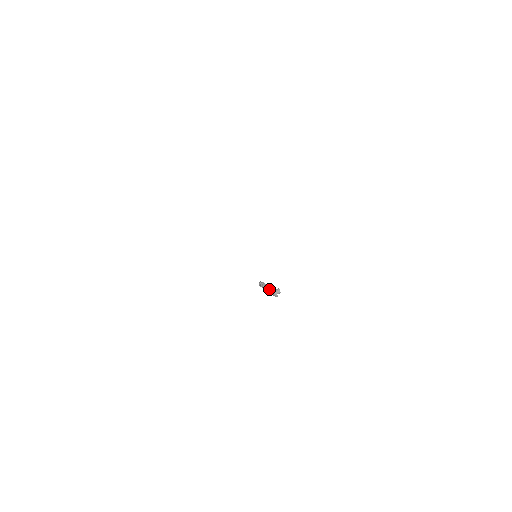
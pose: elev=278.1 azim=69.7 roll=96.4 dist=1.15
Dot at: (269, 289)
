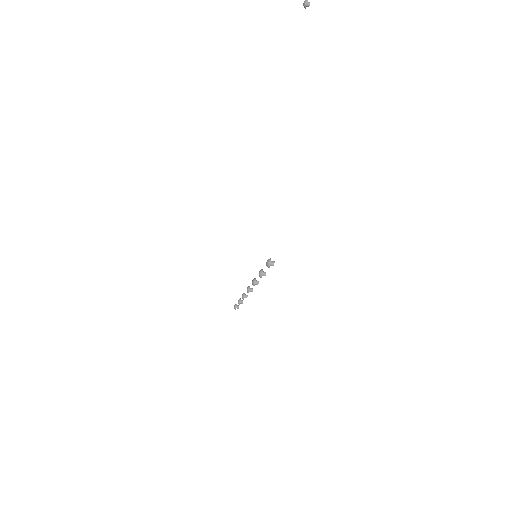
Dot at: (260, 270)
